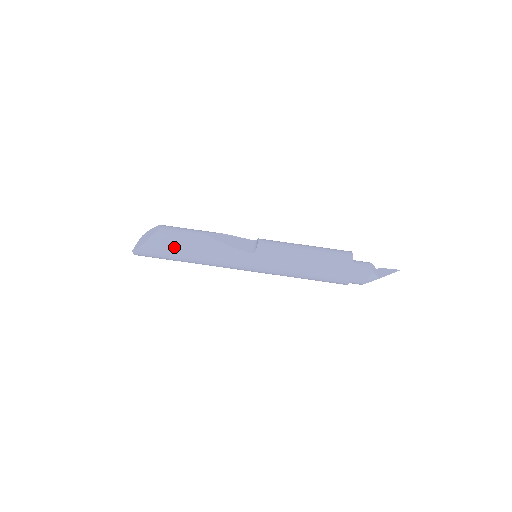
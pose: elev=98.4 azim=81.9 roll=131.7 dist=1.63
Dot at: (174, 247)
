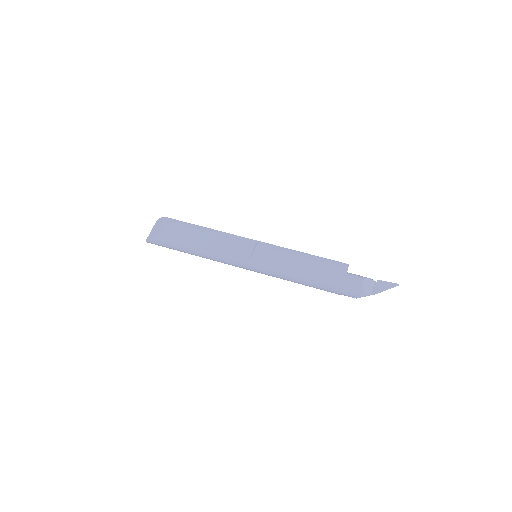
Dot at: (179, 245)
